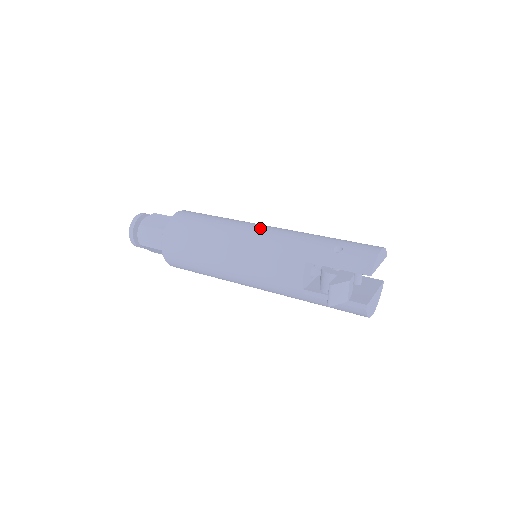
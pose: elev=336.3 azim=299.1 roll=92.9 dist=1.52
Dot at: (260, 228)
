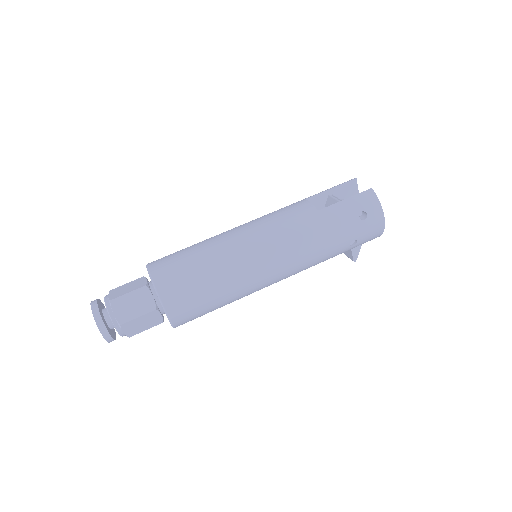
Dot at: (275, 272)
